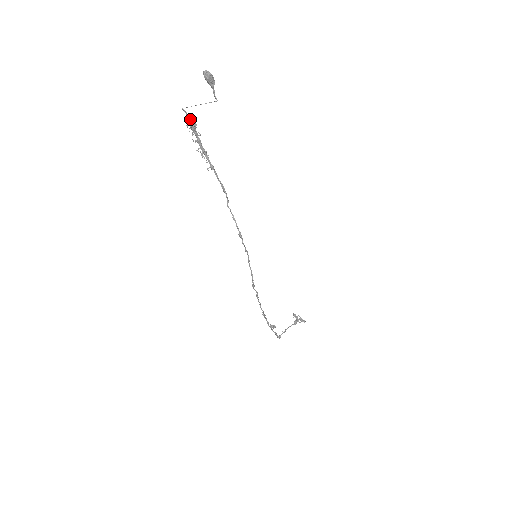
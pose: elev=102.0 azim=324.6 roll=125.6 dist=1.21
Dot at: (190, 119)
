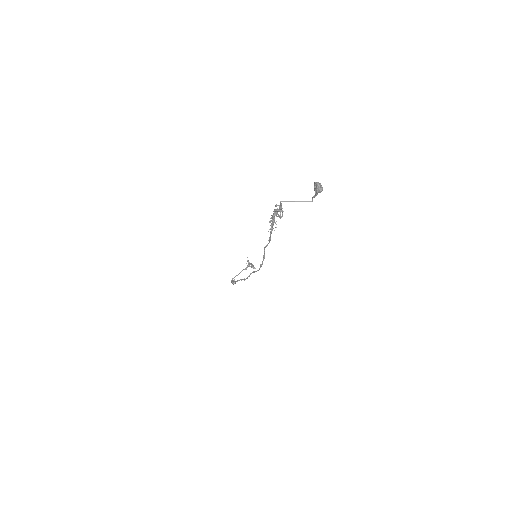
Dot at: (281, 208)
